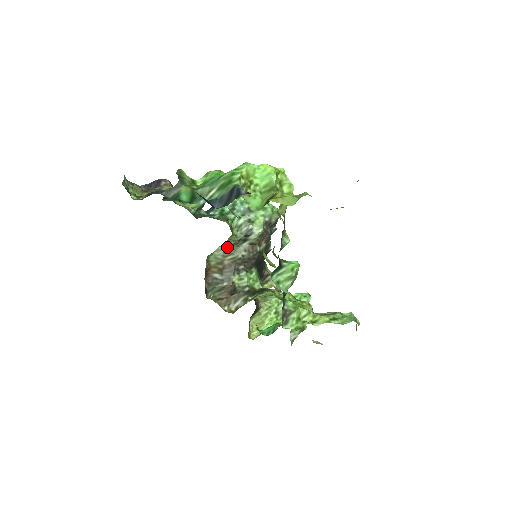
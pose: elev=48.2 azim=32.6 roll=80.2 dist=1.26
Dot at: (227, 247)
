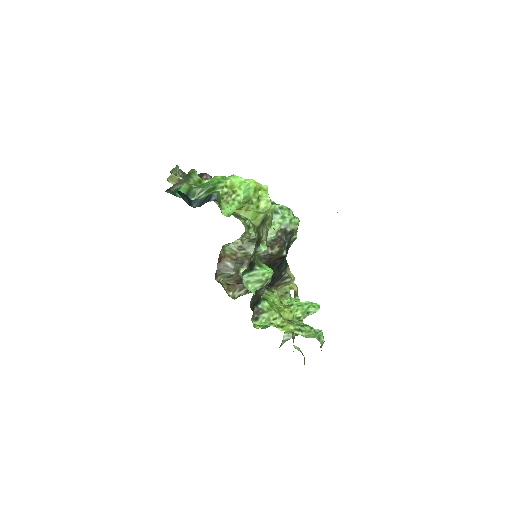
Dot at: occluded
